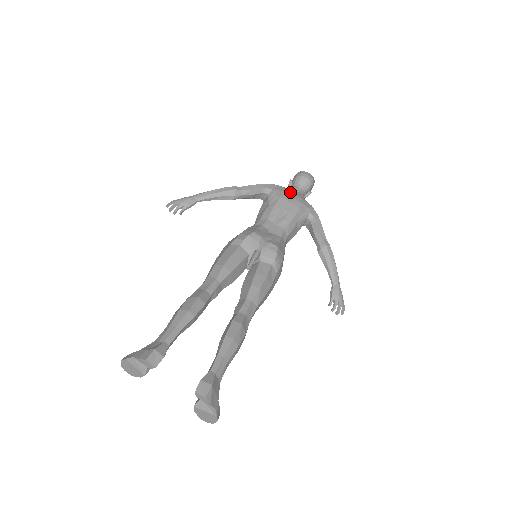
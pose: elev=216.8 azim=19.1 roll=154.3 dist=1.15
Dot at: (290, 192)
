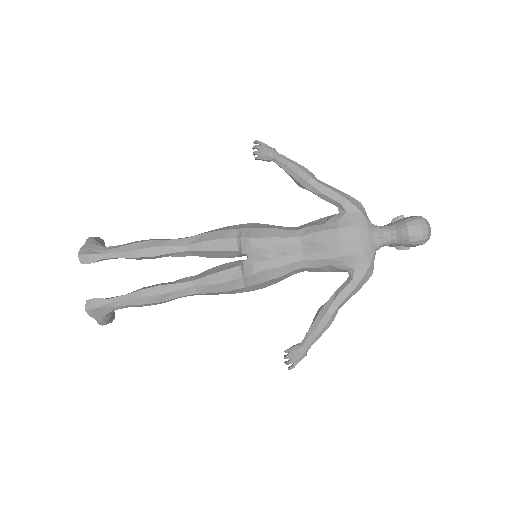
Dot at: (357, 232)
